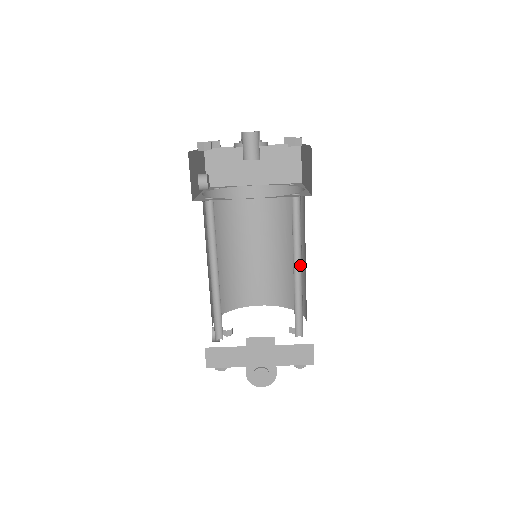
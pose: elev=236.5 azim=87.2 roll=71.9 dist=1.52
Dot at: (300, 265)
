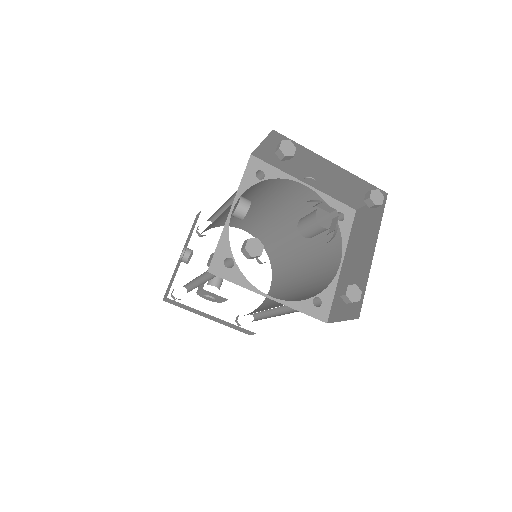
Dot at: (284, 309)
